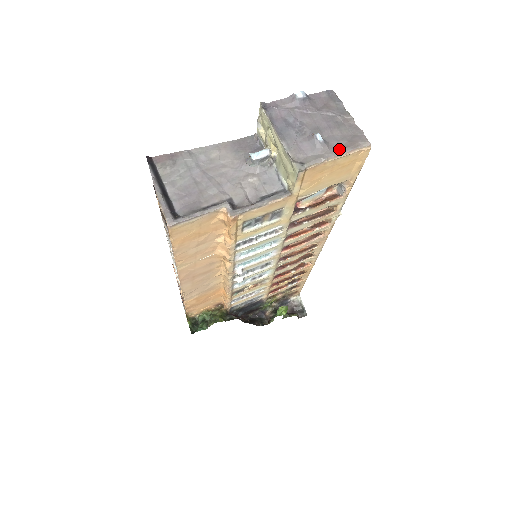
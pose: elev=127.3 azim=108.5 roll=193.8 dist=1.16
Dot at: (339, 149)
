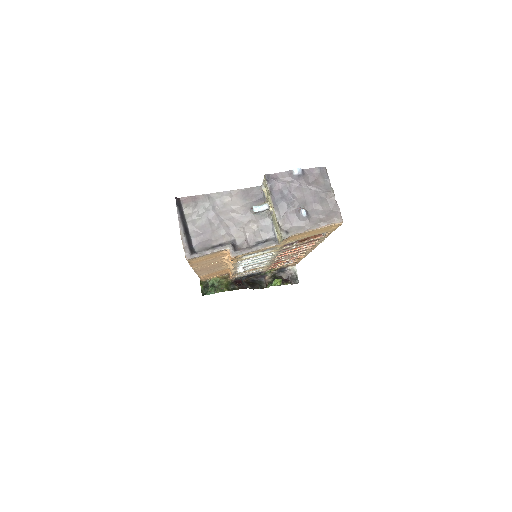
Dot at: (317, 223)
